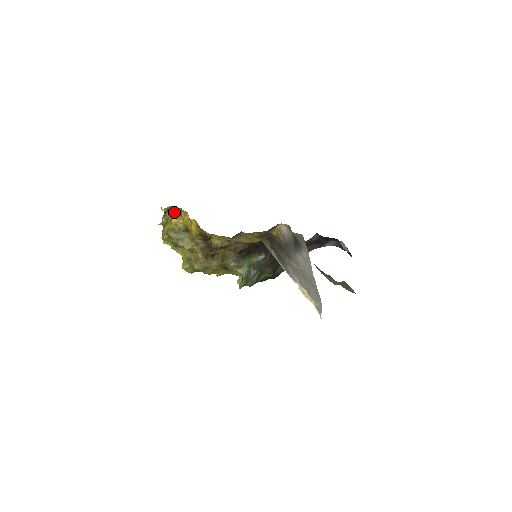
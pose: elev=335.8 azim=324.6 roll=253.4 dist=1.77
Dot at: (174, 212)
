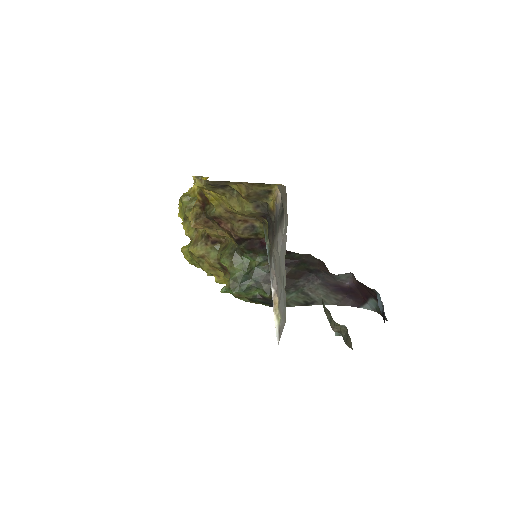
Dot at: occluded
